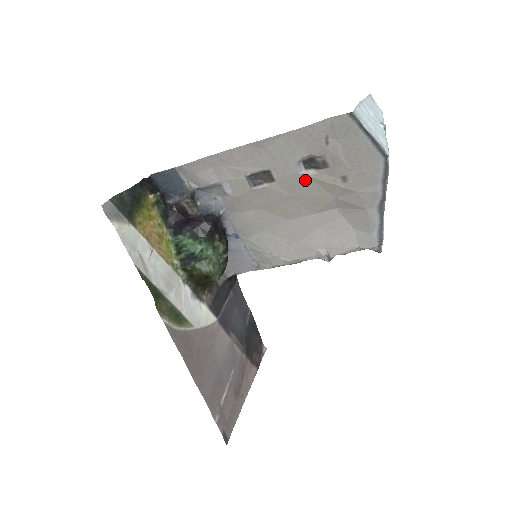
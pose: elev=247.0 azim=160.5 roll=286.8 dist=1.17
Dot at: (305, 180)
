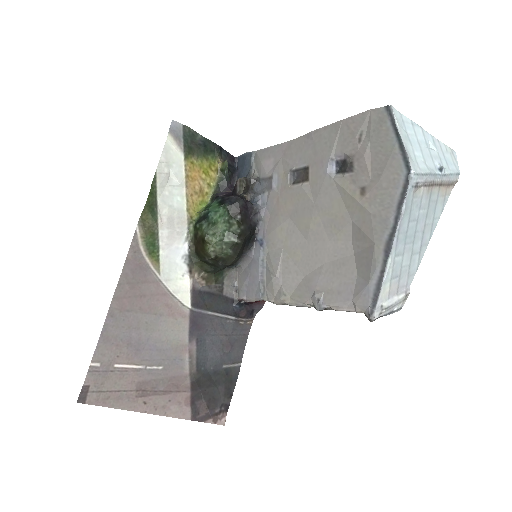
Dot at: (331, 185)
